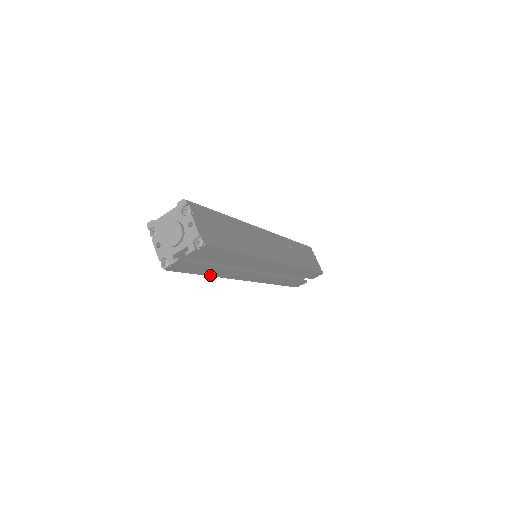
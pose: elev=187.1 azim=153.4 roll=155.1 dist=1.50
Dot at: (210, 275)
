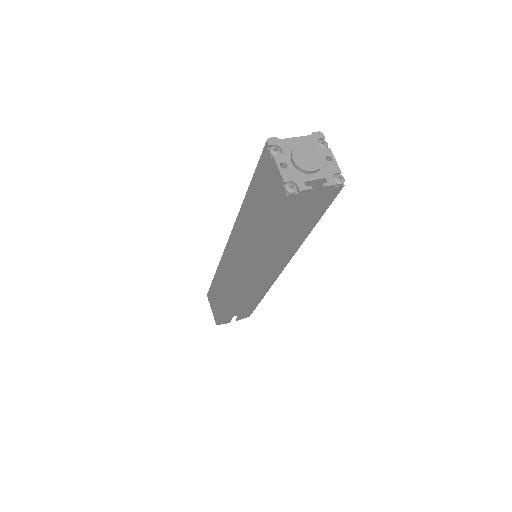
Dot at: (263, 242)
